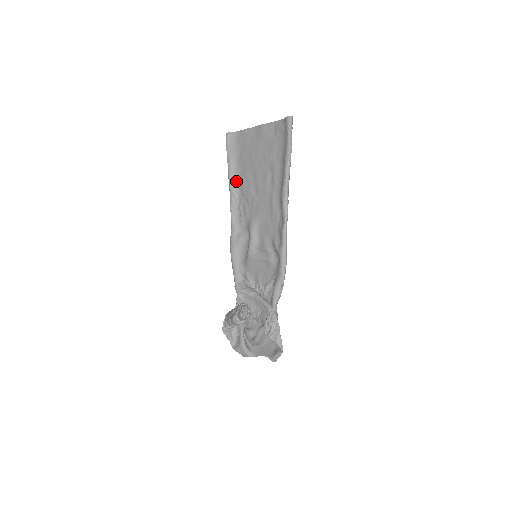
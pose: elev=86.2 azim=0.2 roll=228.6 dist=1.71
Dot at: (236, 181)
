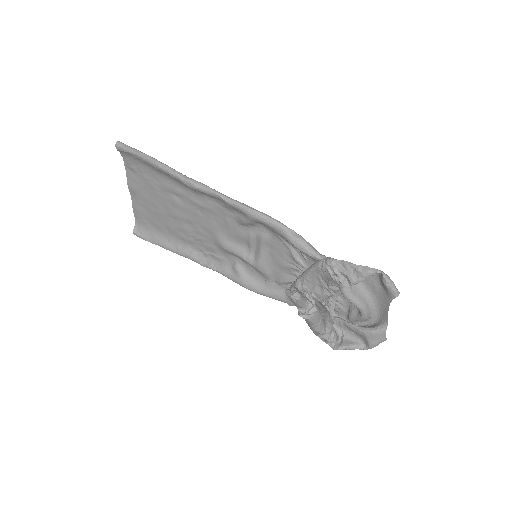
Dot at: (179, 245)
